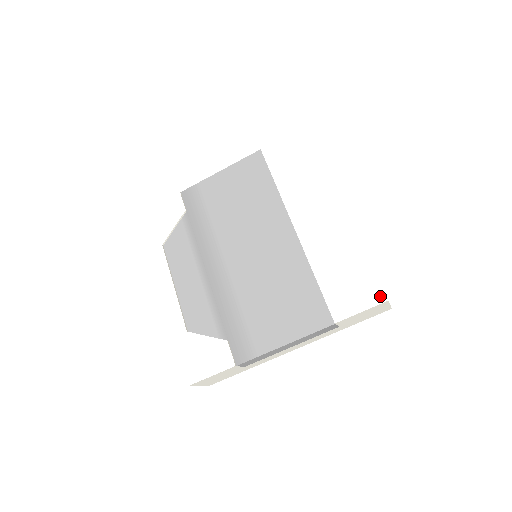
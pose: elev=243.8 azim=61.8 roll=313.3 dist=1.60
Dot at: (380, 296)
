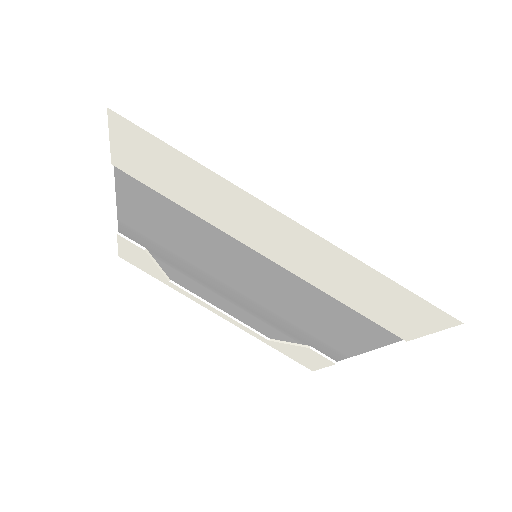
Dot at: (446, 319)
